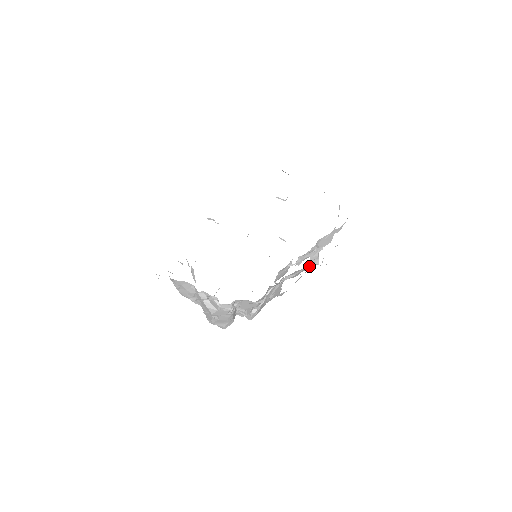
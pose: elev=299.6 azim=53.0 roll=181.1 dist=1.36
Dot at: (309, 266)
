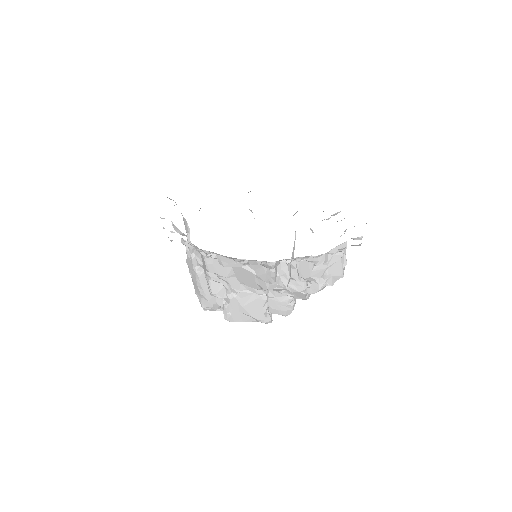
Dot at: (268, 270)
